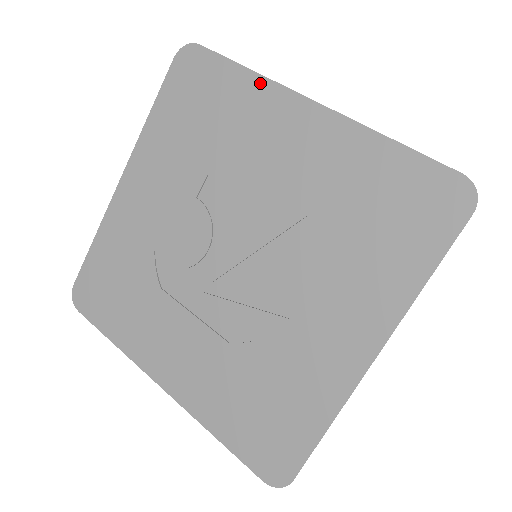
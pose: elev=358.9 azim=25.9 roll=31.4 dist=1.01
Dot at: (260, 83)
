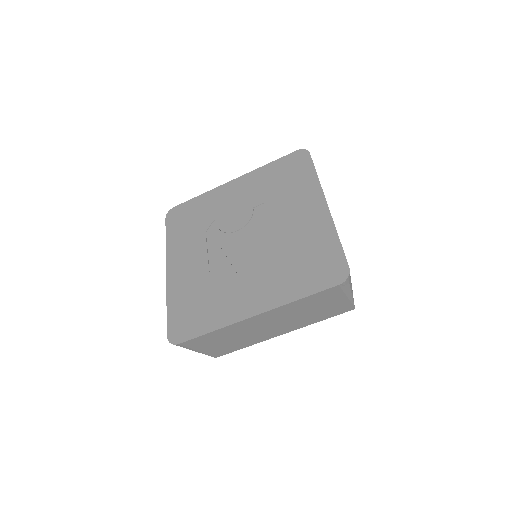
Dot at: (316, 183)
